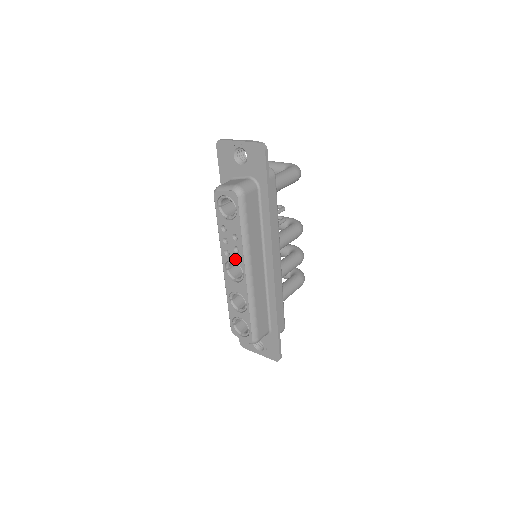
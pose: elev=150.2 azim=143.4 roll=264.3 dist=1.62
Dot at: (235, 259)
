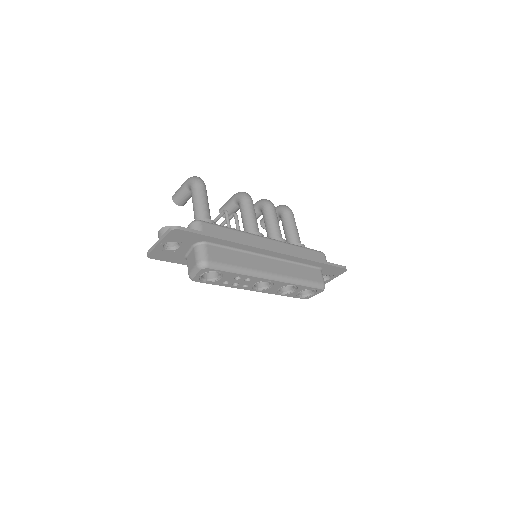
Dot at: (254, 283)
